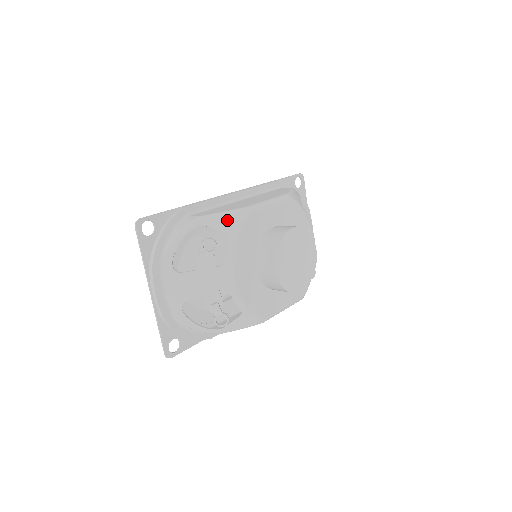
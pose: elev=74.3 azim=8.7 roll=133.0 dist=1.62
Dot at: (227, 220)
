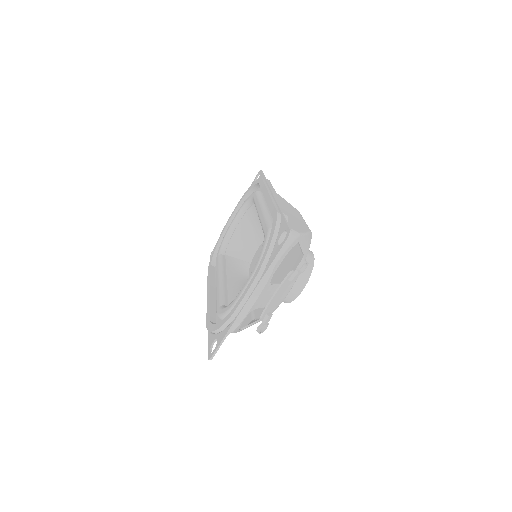
Dot at: (307, 242)
